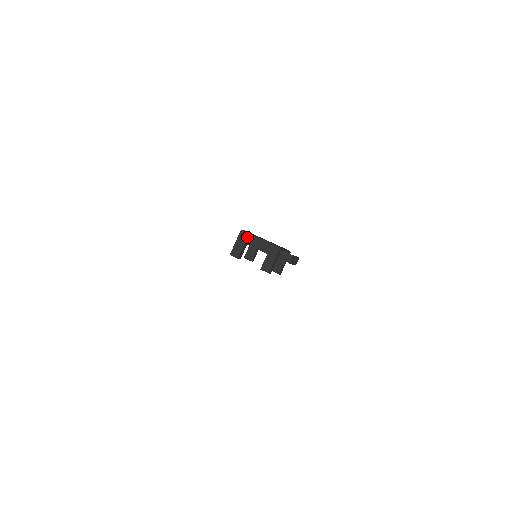
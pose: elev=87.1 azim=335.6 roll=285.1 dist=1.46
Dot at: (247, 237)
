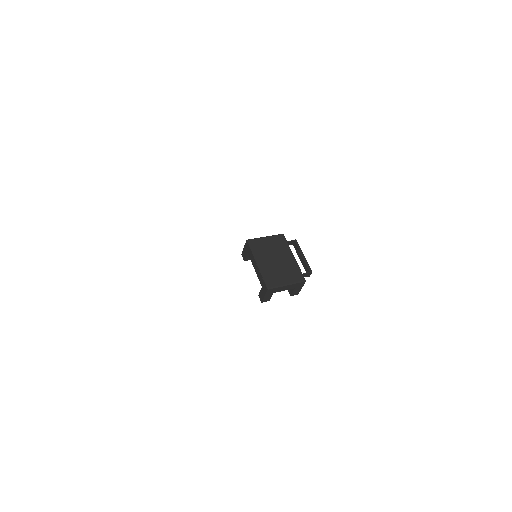
Dot at: (275, 290)
